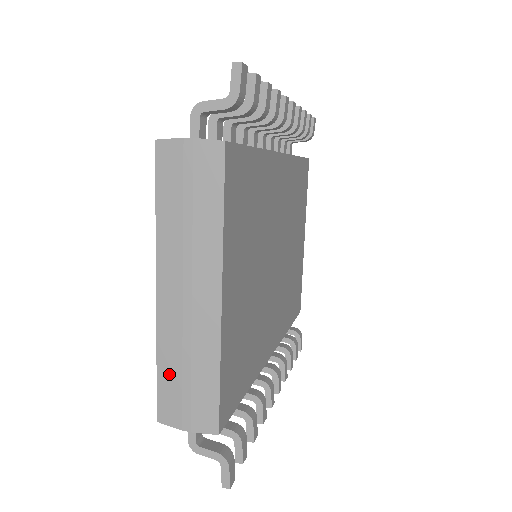
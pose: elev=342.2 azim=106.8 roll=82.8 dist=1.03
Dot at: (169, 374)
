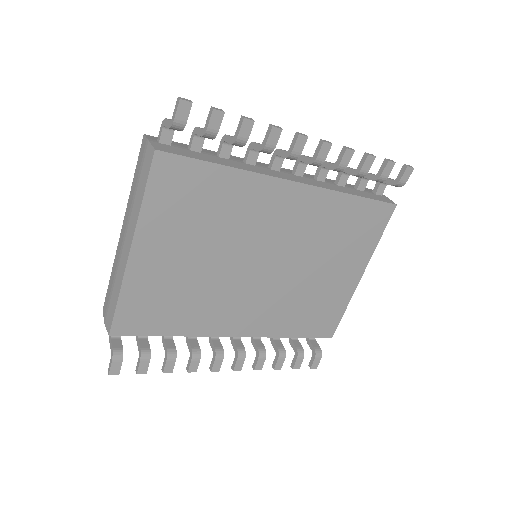
Dot at: (111, 283)
